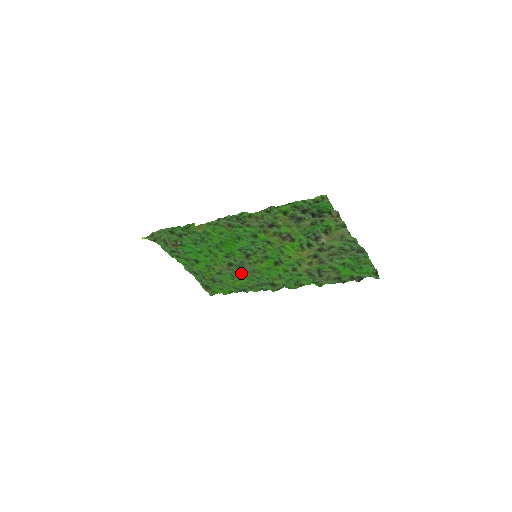
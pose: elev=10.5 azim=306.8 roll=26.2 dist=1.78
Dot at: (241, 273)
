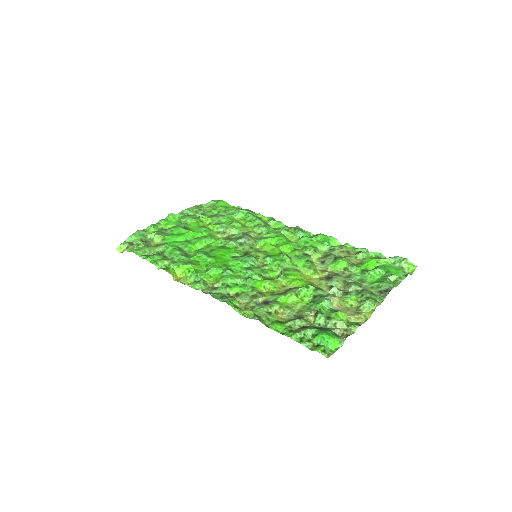
Dot at: (243, 233)
